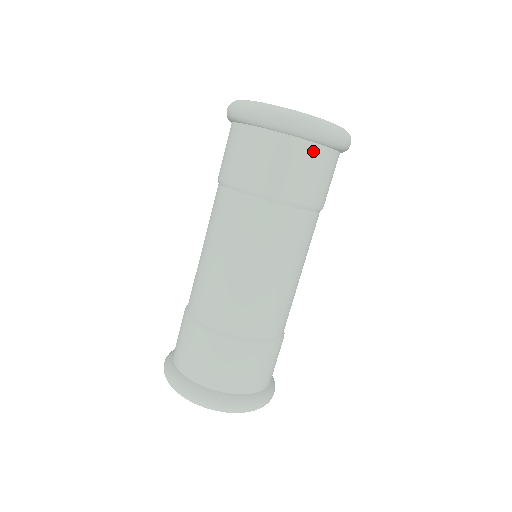
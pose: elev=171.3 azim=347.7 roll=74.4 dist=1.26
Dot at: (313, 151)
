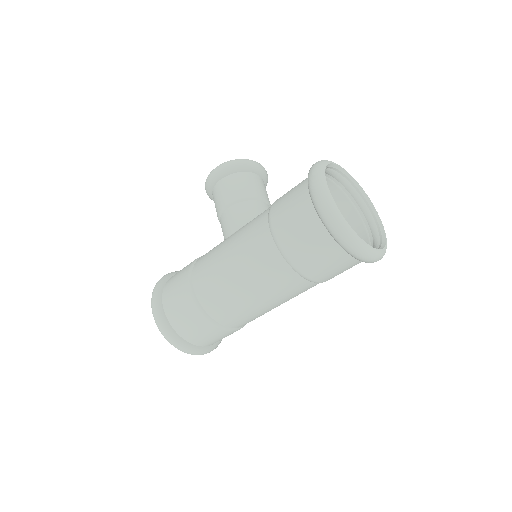
Dot at: occluded
